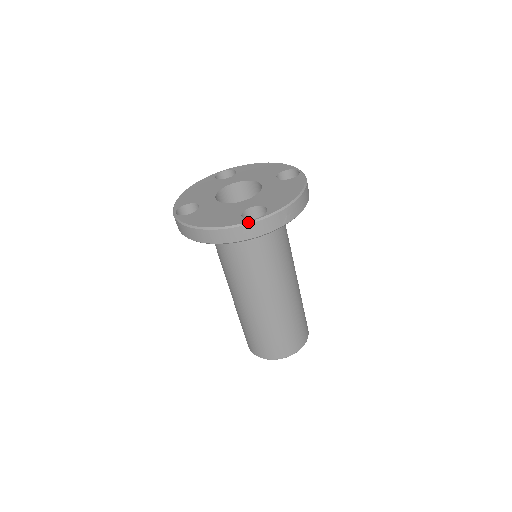
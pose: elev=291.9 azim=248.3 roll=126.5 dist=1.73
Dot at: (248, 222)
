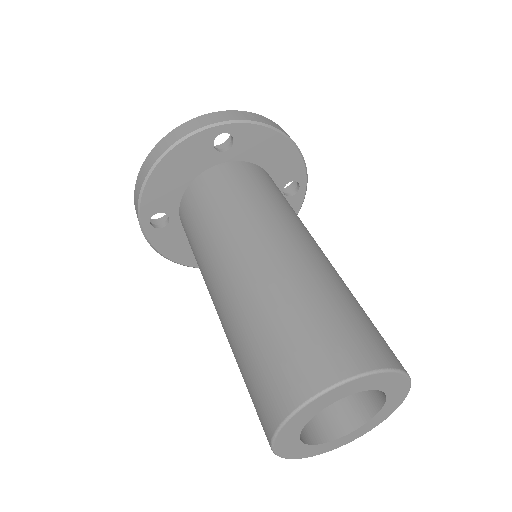
Dot at: (201, 116)
